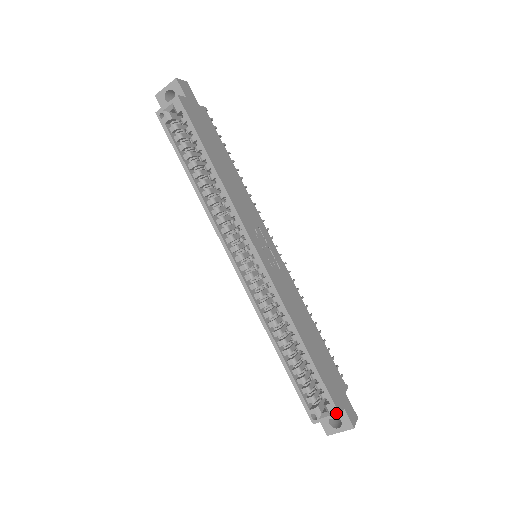
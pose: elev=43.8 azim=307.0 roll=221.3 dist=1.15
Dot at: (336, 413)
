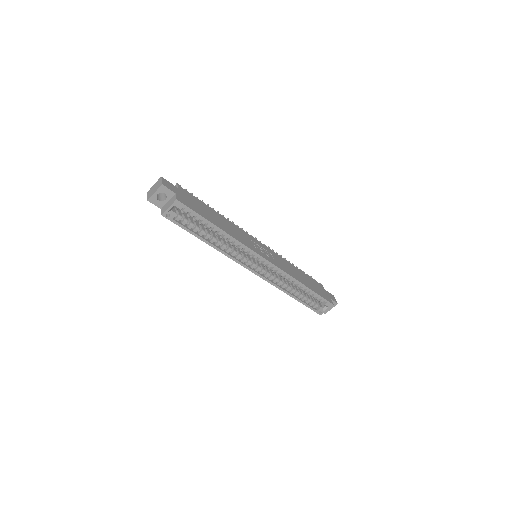
Dot at: (331, 305)
